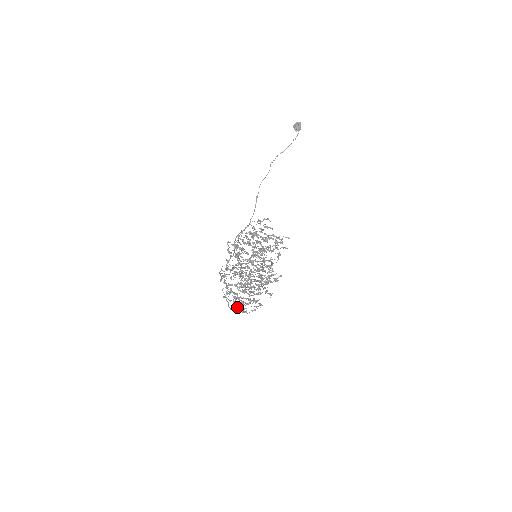
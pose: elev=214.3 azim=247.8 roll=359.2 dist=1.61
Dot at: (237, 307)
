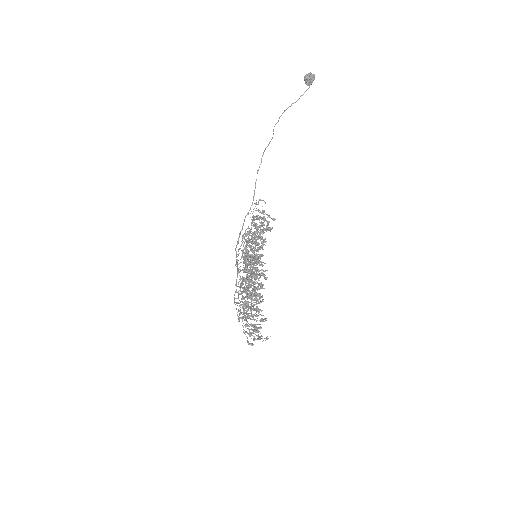
Dot at: occluded
